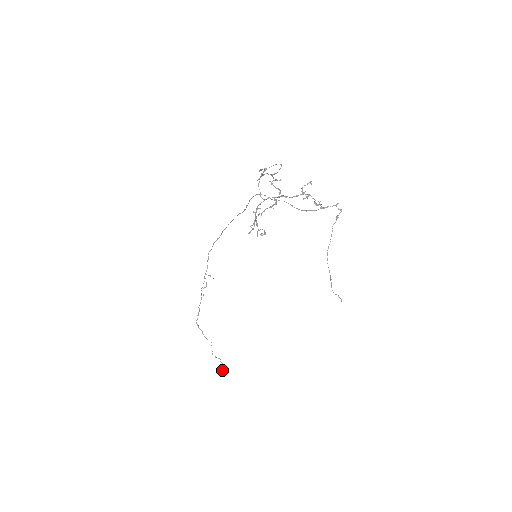
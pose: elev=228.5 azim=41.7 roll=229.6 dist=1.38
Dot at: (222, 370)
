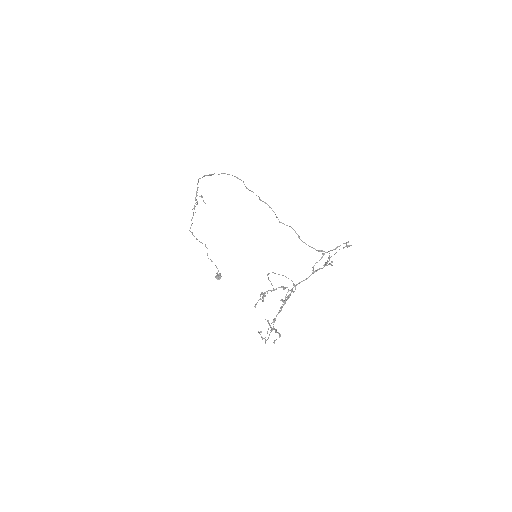
Dot at: (218, 279)
